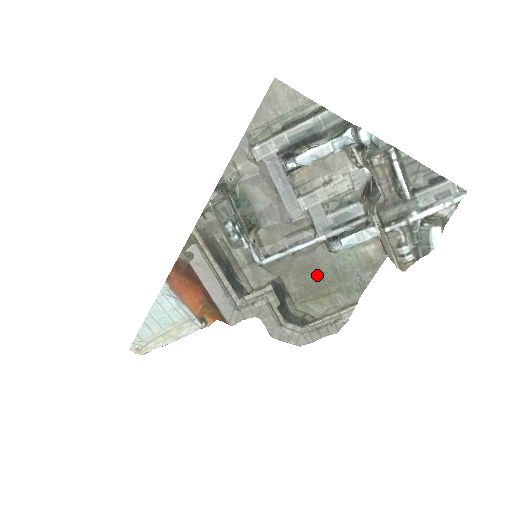
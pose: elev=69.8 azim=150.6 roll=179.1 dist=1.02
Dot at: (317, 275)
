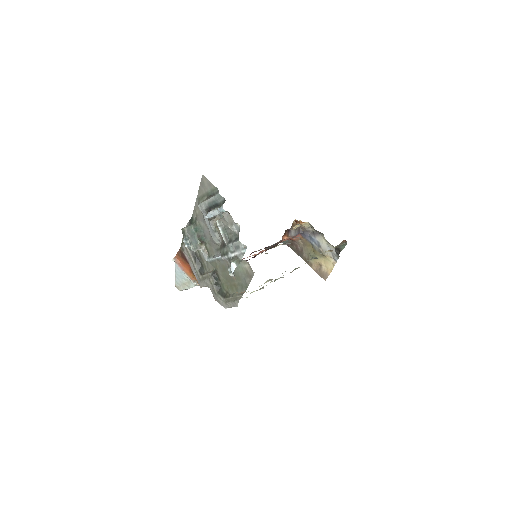
Dot at: occluded
